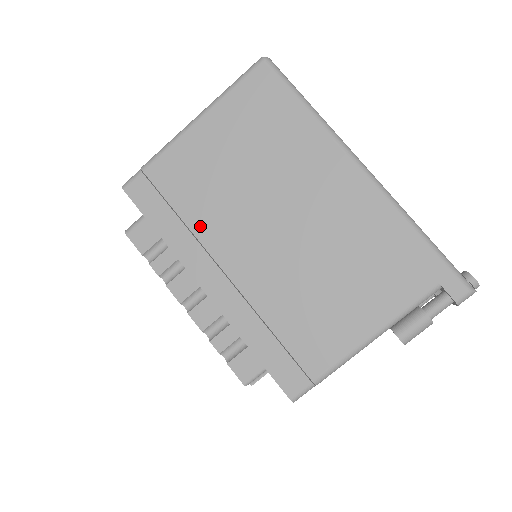
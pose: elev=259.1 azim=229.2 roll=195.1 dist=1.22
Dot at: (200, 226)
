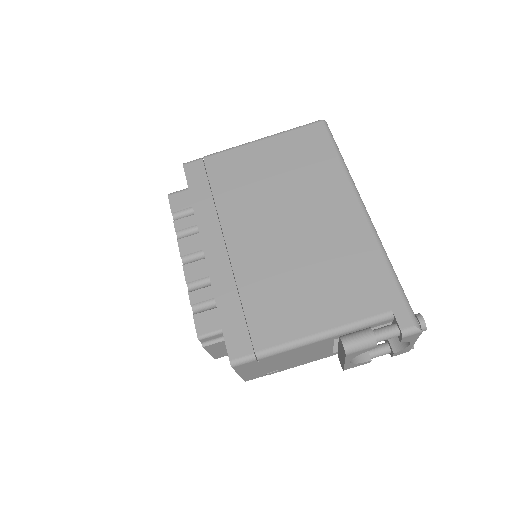
Dot at: (225, 206)
